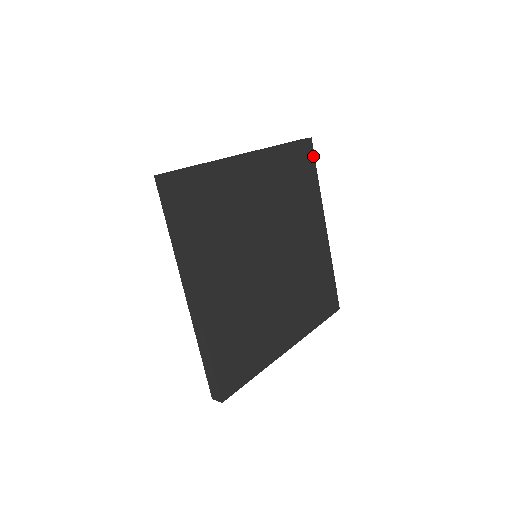
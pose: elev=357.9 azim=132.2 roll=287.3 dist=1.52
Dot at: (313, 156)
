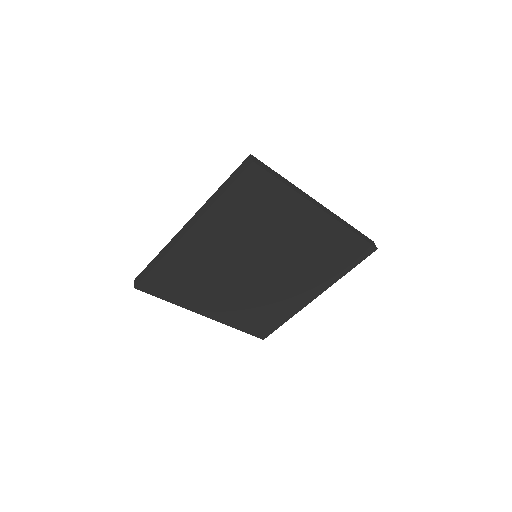
Dot at: (364, 258)
